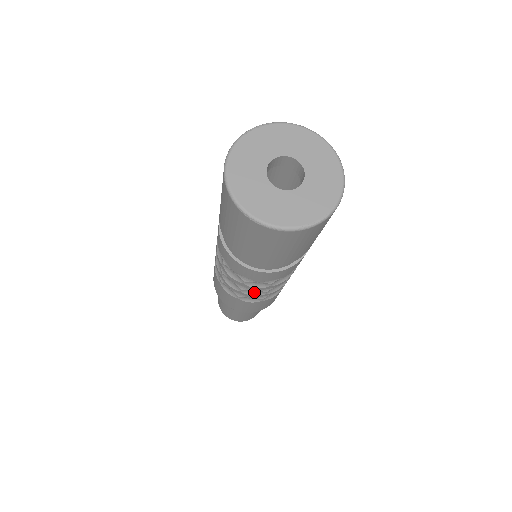
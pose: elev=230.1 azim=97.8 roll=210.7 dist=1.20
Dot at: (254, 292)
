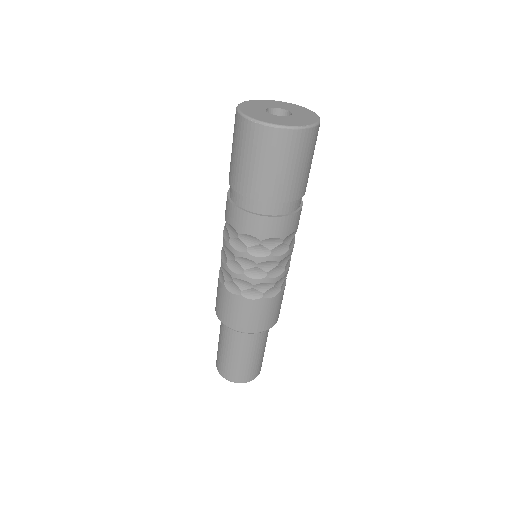
Dot at: (256, 274)
